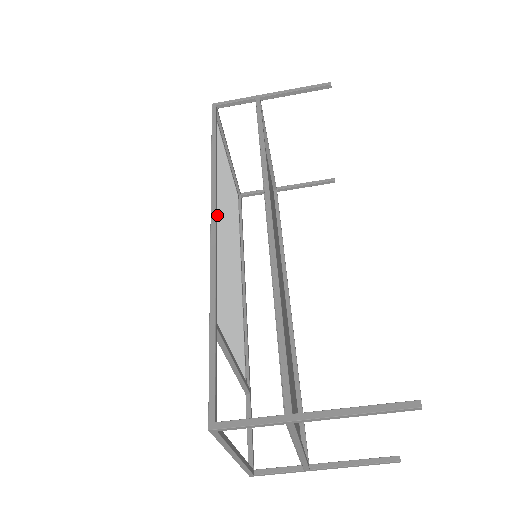
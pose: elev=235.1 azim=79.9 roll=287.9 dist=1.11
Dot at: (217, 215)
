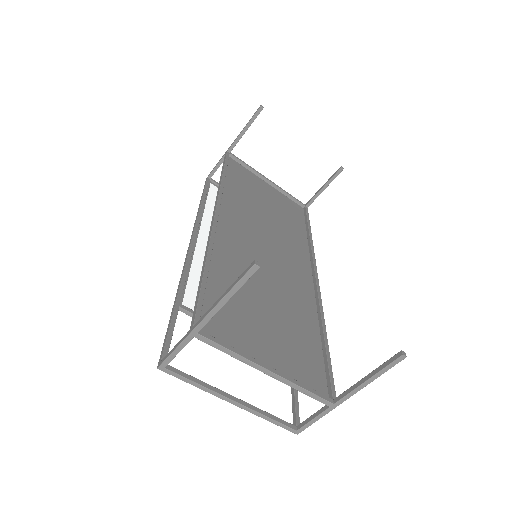
Dot at: occluded
